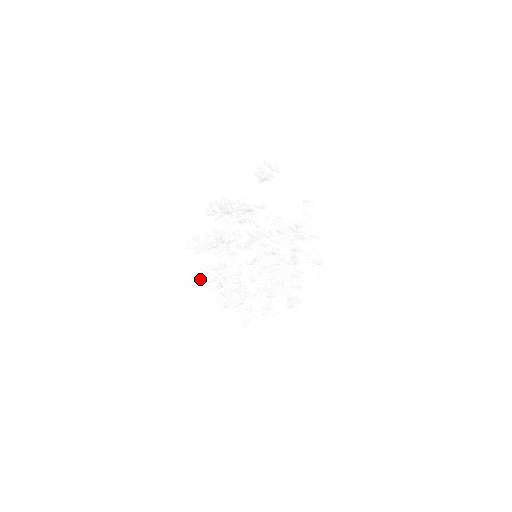
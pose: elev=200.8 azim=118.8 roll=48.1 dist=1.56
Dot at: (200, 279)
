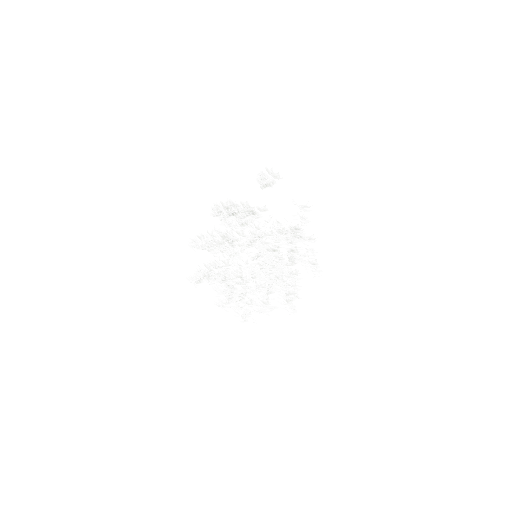
Dot at: (205, 274)
